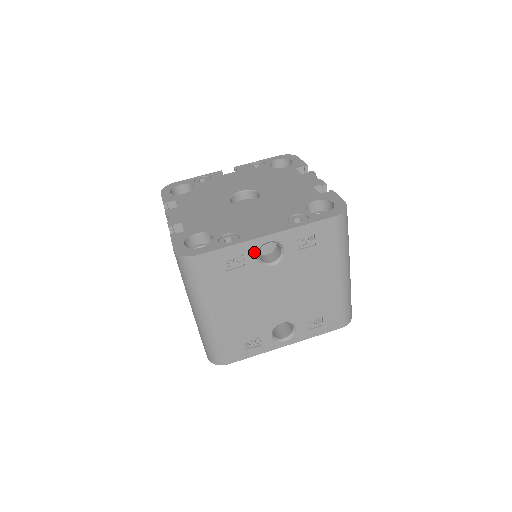
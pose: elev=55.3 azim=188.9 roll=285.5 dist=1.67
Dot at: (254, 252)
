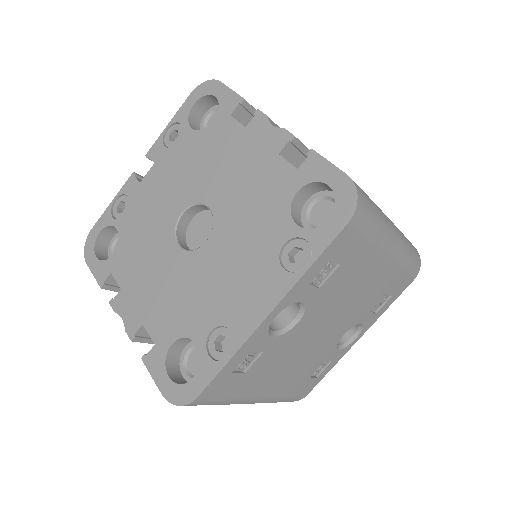
Dot at: (264, 337)
